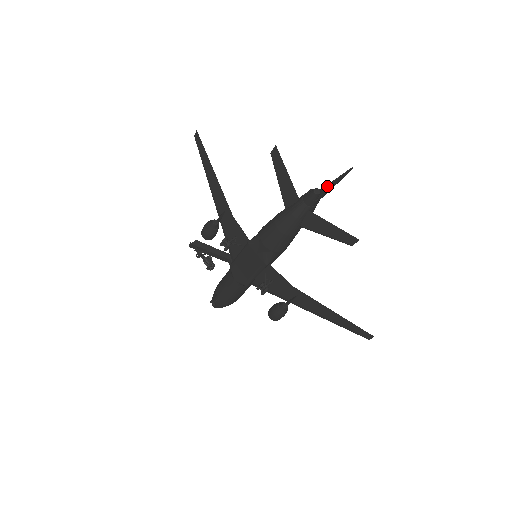
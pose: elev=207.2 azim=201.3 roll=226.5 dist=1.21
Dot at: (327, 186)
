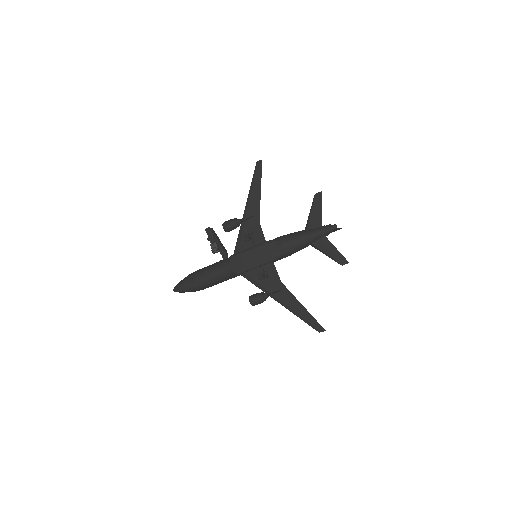
Dot at: occluded
